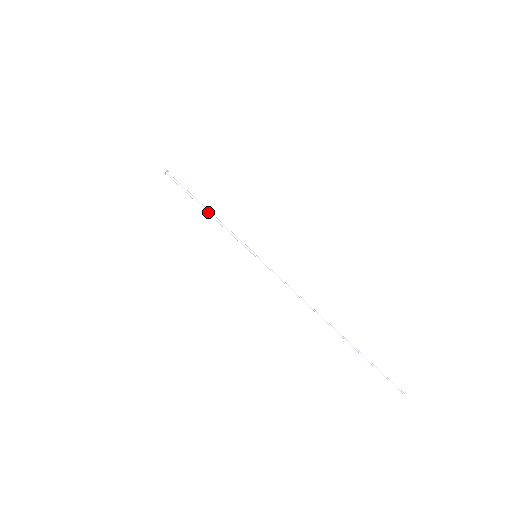
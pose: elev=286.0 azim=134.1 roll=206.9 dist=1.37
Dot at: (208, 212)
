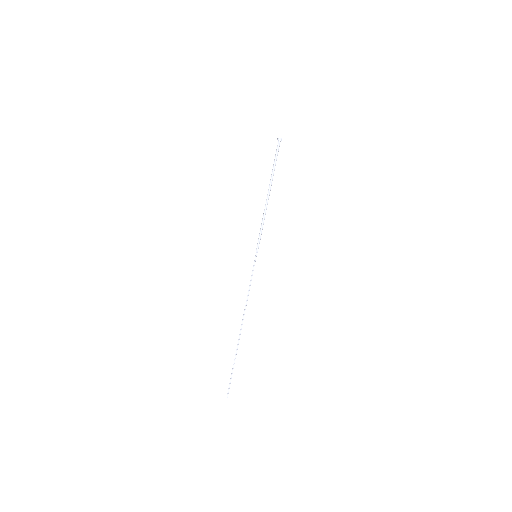
Dot at: (267, 198)
